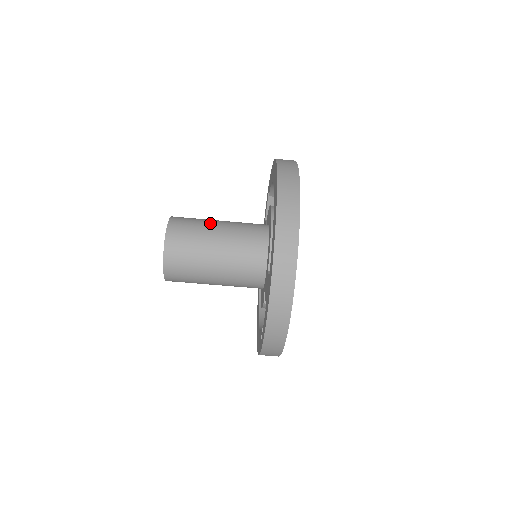
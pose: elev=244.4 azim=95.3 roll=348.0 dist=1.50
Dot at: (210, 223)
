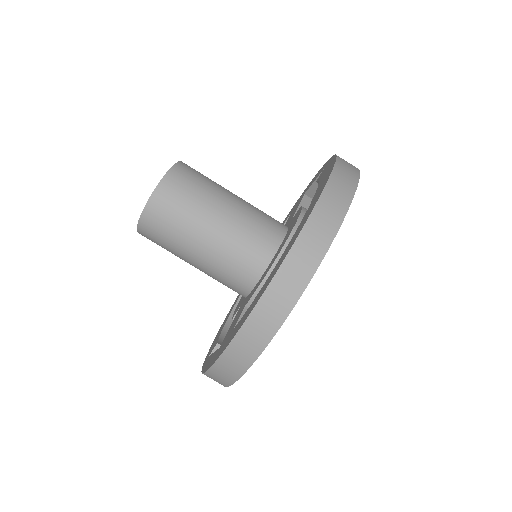
Dot at: (214, 202)
